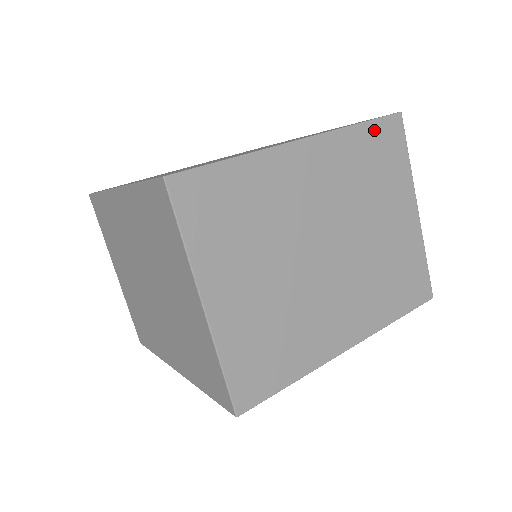
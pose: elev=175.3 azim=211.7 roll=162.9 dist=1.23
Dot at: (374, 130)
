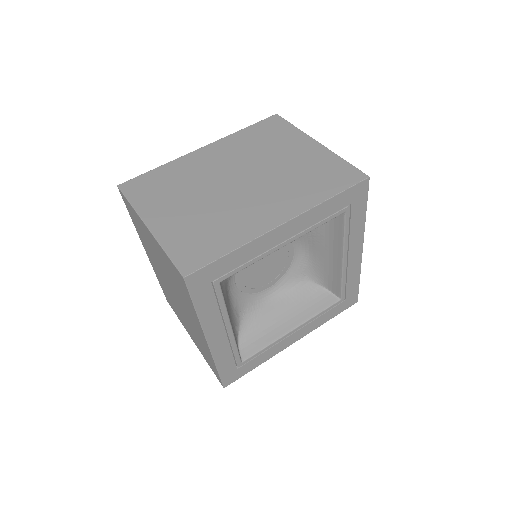
Dot at: (257, 127)
